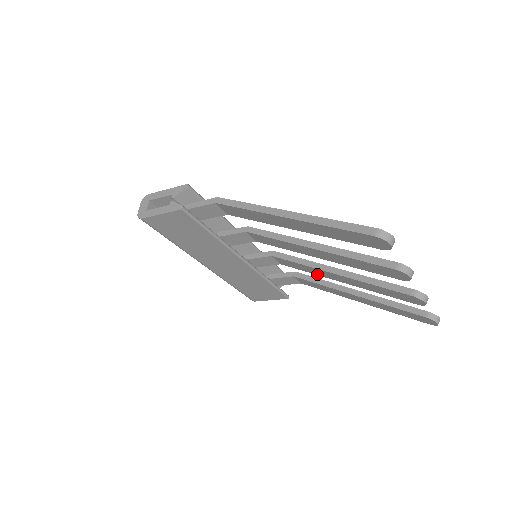
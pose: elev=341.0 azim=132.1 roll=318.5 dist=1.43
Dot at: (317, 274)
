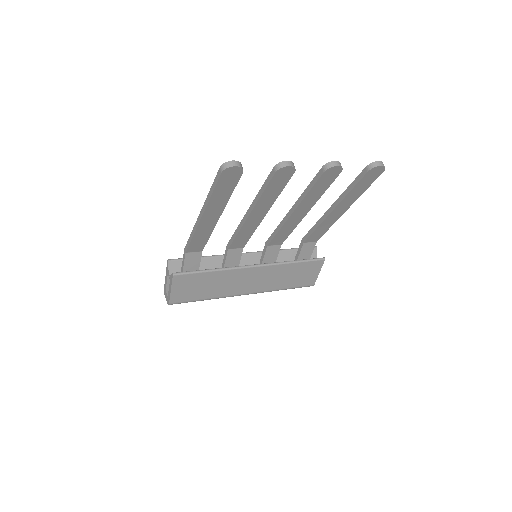
Dot at: (296, 225)
